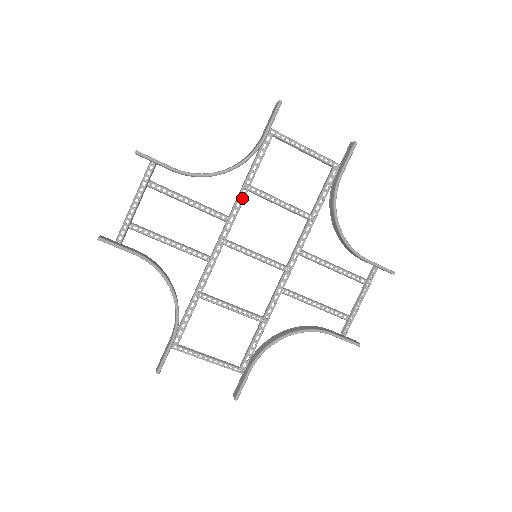
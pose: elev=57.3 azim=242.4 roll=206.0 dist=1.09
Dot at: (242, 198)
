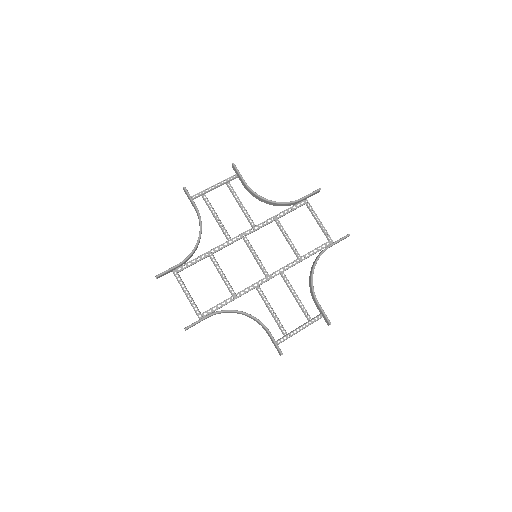
Dot at: occluded
